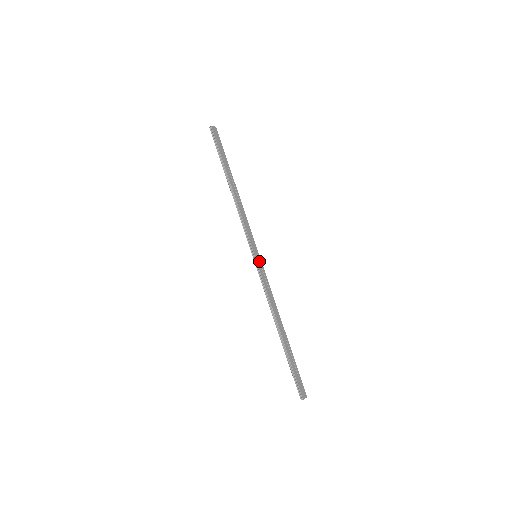
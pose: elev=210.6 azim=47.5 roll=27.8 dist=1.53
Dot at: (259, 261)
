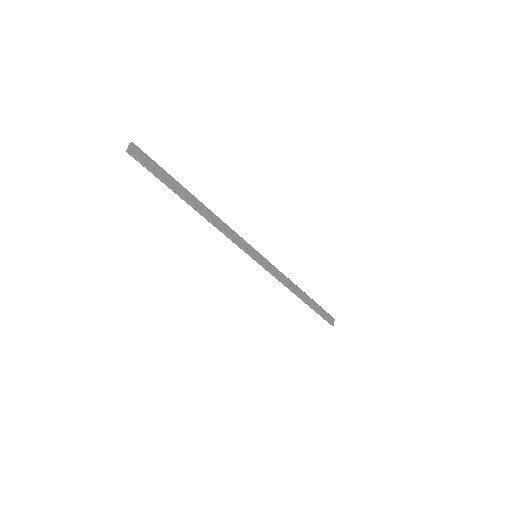
Dot at: (261, 259)
